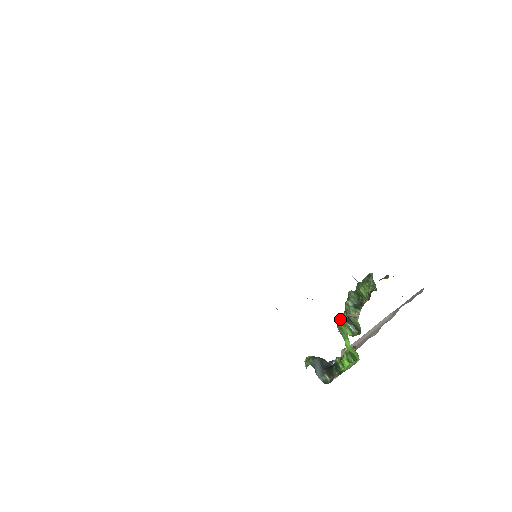
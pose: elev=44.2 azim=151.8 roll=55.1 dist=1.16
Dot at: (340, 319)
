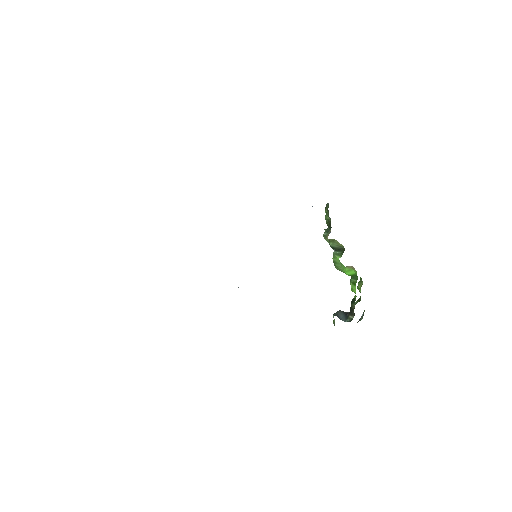
Dot at: occluded
